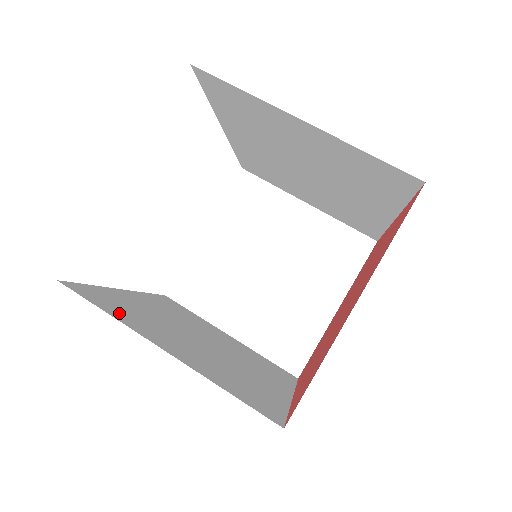
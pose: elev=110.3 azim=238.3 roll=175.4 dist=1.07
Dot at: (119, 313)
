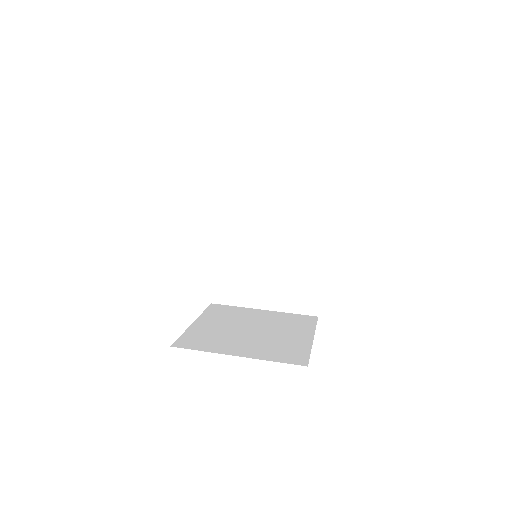
Dot at: occluded
